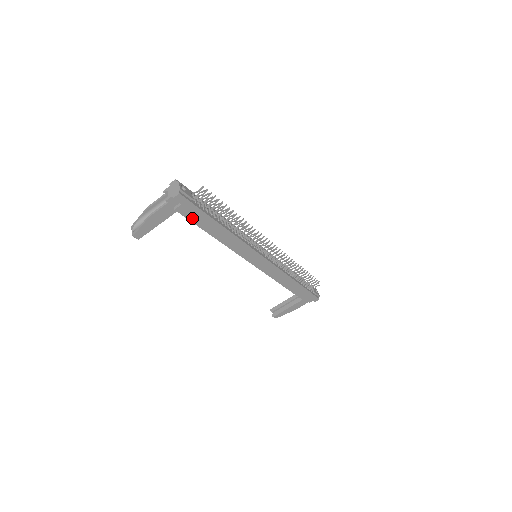
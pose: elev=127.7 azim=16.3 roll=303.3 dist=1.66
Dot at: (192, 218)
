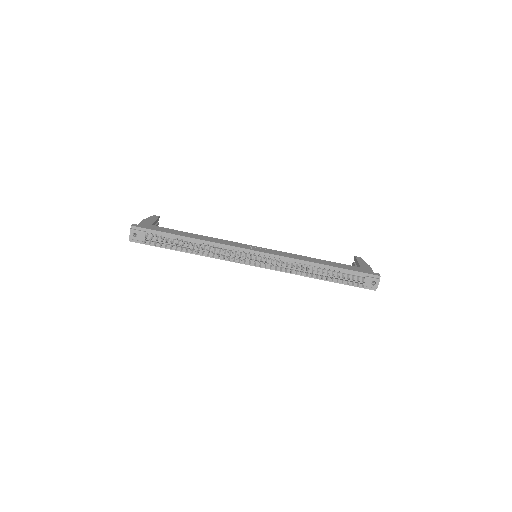
Dot at: occluded
